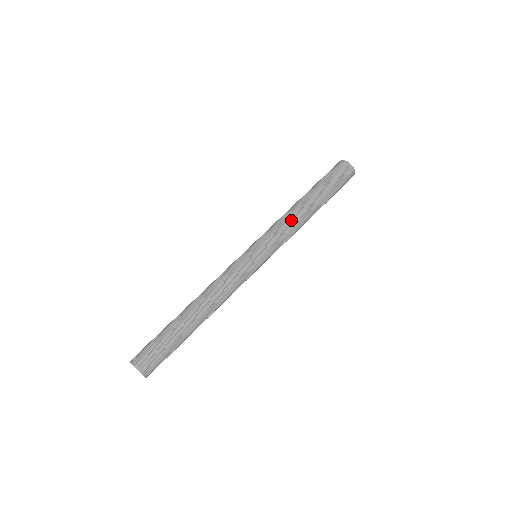
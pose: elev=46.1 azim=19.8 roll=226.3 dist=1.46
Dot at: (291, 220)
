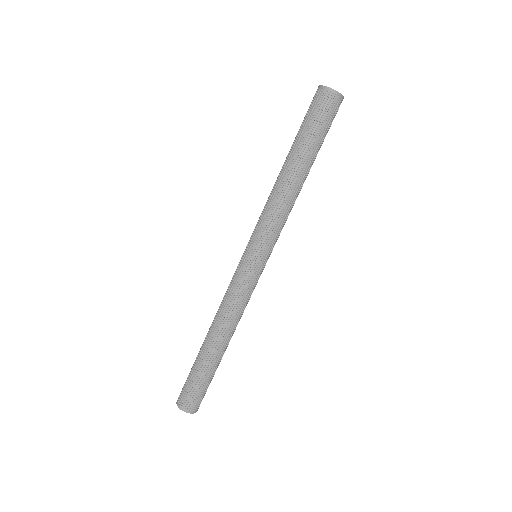
Dot at: (285, 205)
